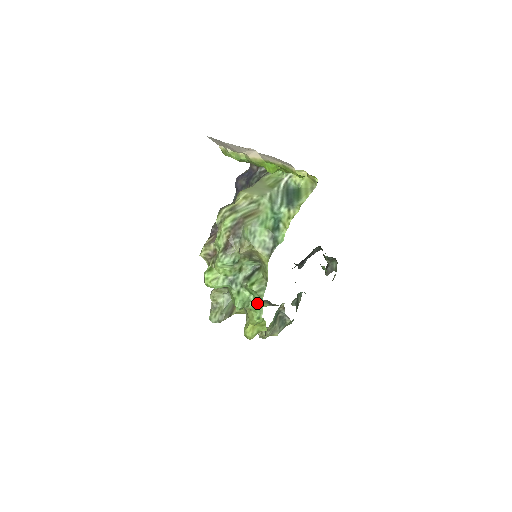
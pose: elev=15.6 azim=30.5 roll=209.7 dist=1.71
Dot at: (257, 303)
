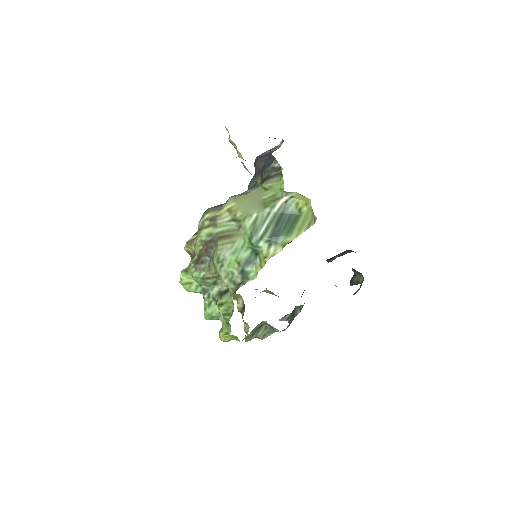
Dot at: (226, 322)
